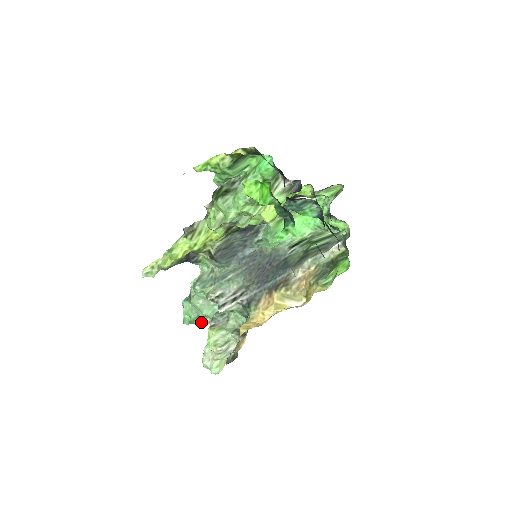
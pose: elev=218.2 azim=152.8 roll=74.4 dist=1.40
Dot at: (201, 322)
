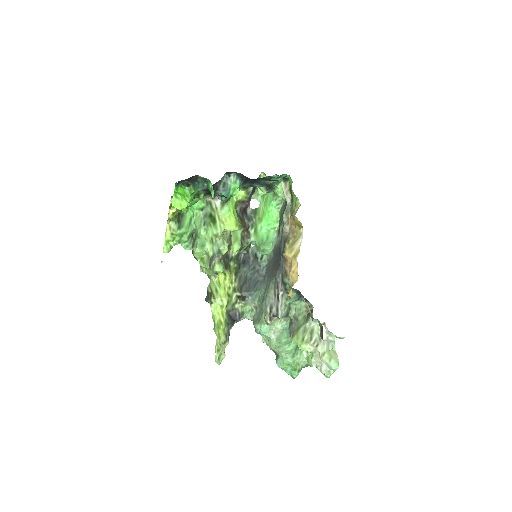
Dot at: (303, 361)
